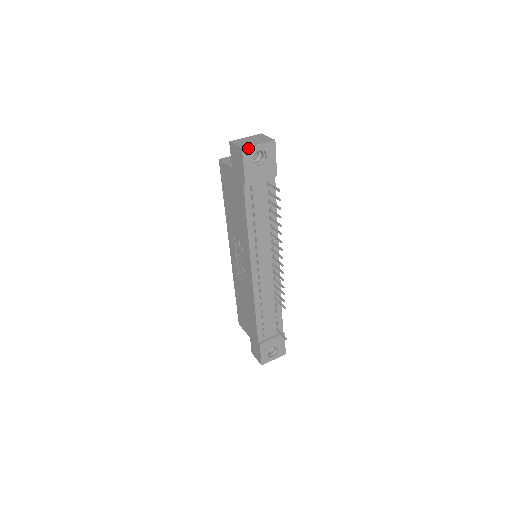
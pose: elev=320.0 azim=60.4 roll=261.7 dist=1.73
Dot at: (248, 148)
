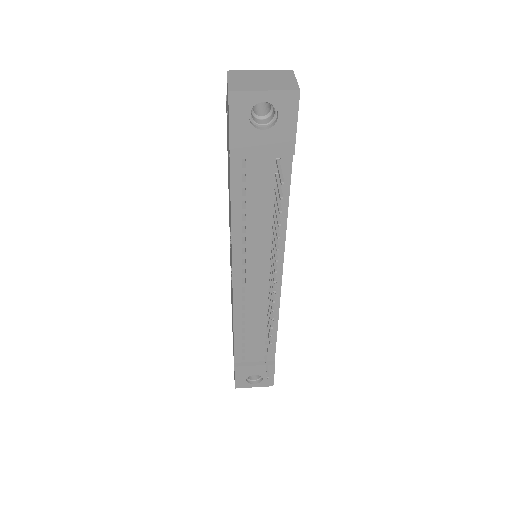
Dot at: (241, 93)
